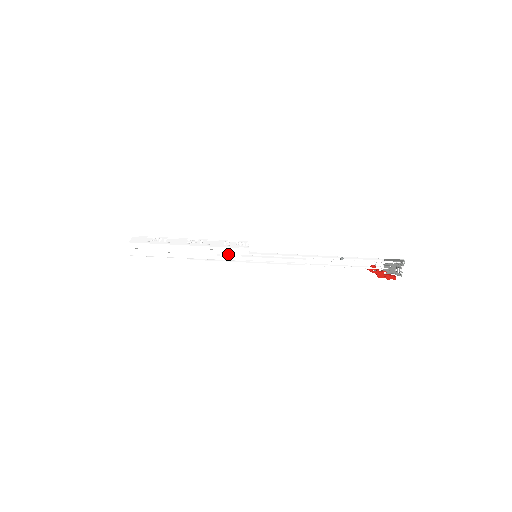
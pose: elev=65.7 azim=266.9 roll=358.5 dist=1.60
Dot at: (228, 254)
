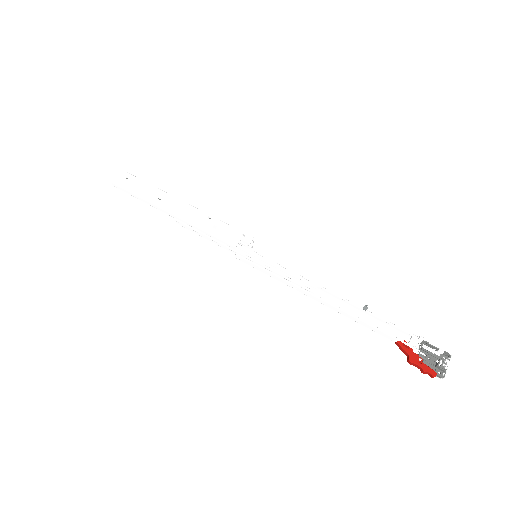
Dot at: (226, 232)
